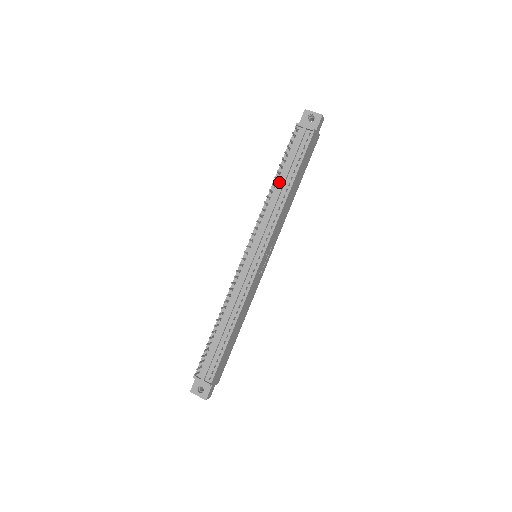
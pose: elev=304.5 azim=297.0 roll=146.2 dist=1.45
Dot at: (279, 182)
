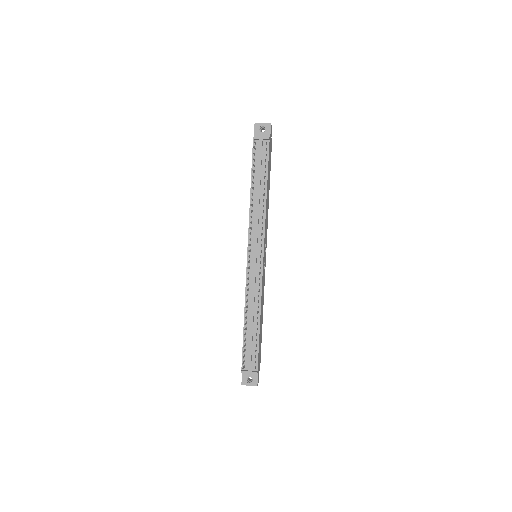
Dot at: (255, 190)
